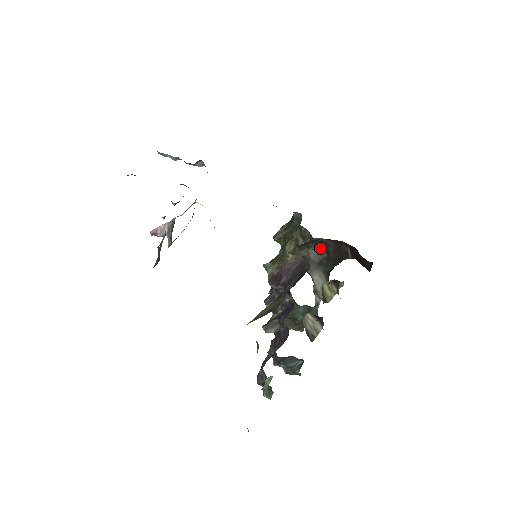
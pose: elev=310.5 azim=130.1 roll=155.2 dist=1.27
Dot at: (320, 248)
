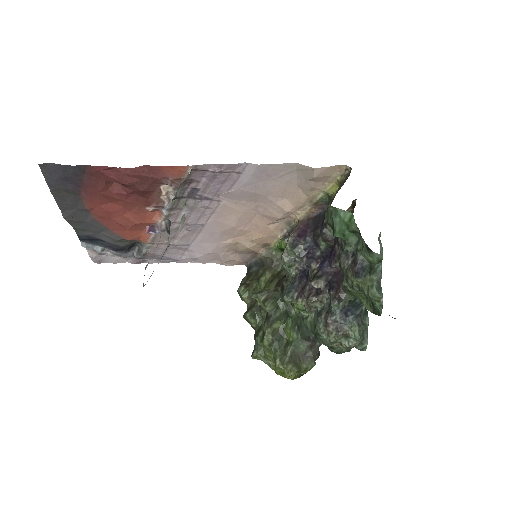
Dot at: occluded
